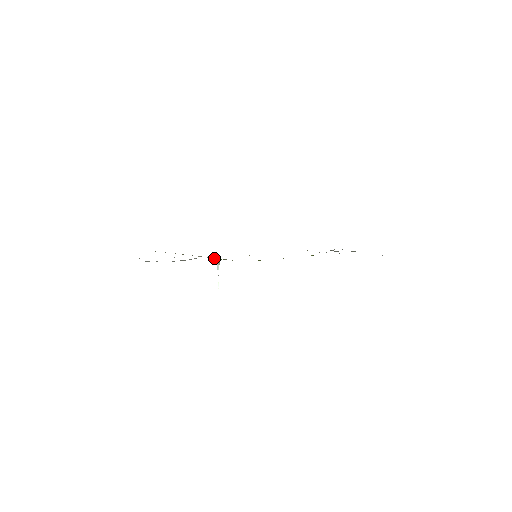
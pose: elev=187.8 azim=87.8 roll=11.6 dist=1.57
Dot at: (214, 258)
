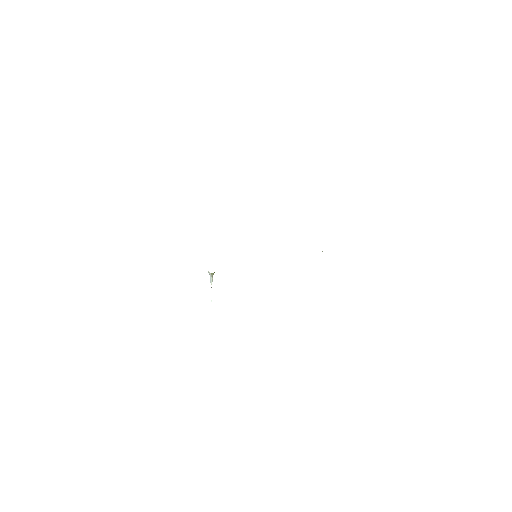
Dot at: occluded
